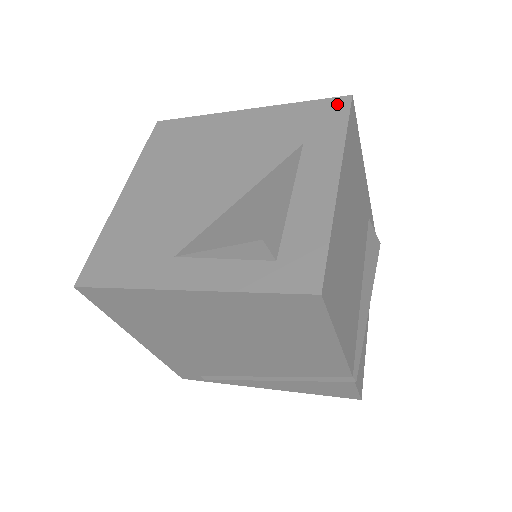
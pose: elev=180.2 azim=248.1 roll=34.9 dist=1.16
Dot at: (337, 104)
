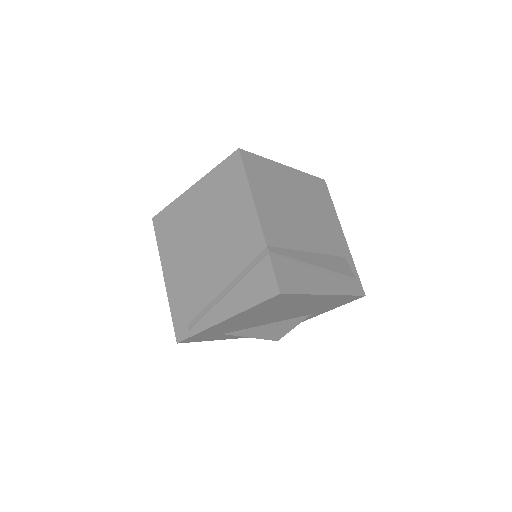
Dot at: occluded
